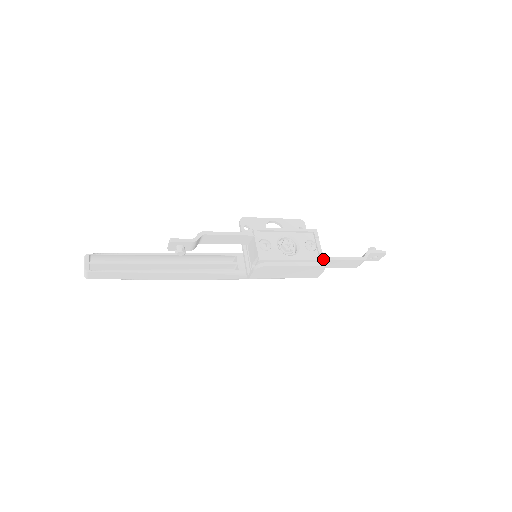
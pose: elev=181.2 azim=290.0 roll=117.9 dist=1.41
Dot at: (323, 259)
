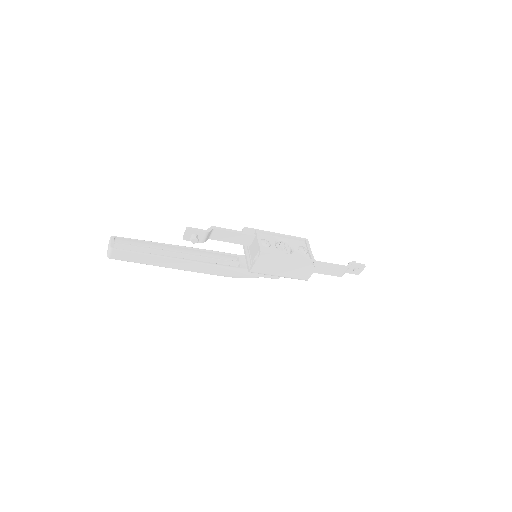
Dot at: (314, 260)
